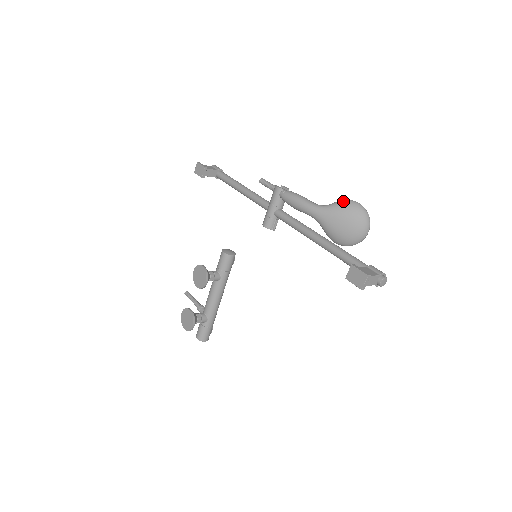
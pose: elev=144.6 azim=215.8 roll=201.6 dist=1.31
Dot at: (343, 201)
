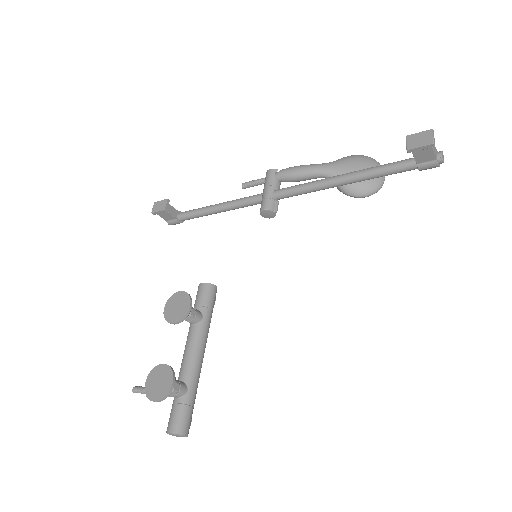
Dot at: (348, 156)
